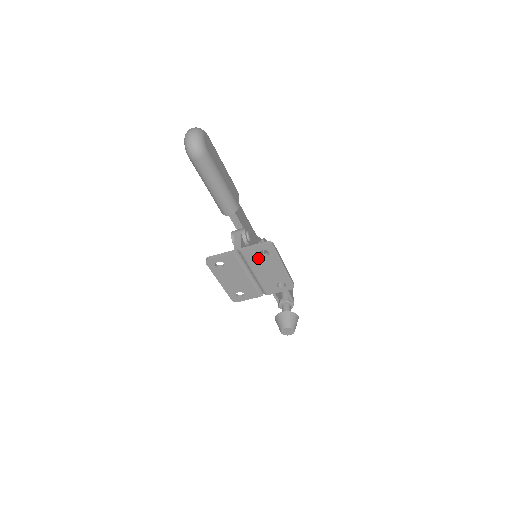
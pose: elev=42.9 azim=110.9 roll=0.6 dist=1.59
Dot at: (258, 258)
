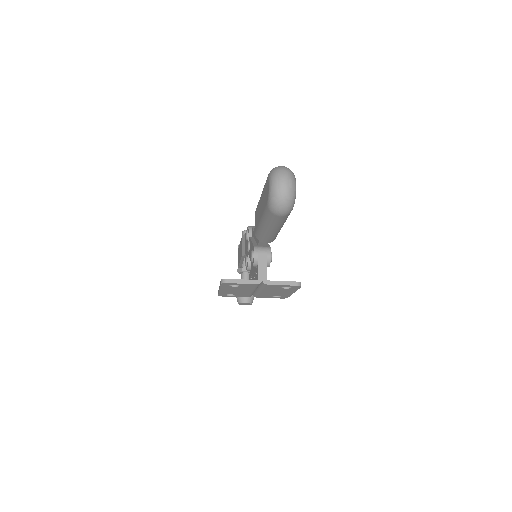
Dot at: (277, 288)
